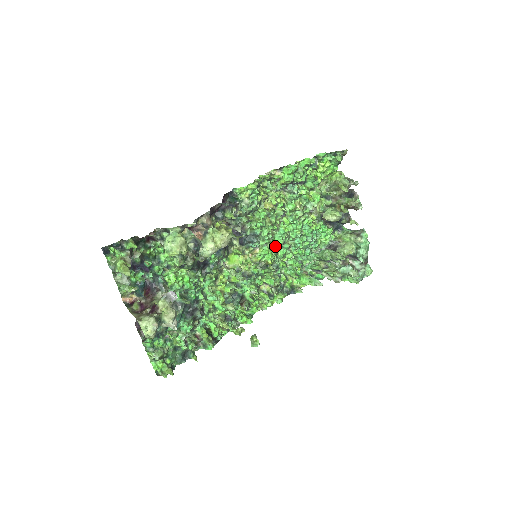
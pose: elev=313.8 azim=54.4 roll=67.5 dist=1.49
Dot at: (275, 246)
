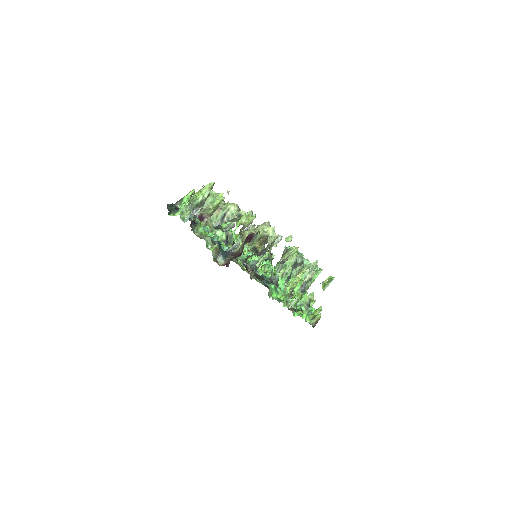
Dot at: occluded
